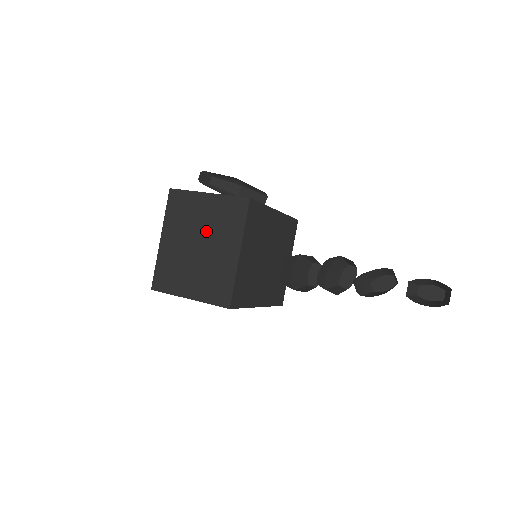
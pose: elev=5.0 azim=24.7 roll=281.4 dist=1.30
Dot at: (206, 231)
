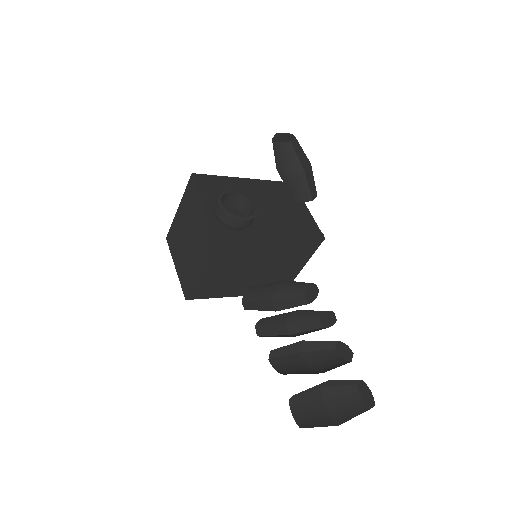
Dot at: (194, 232)
